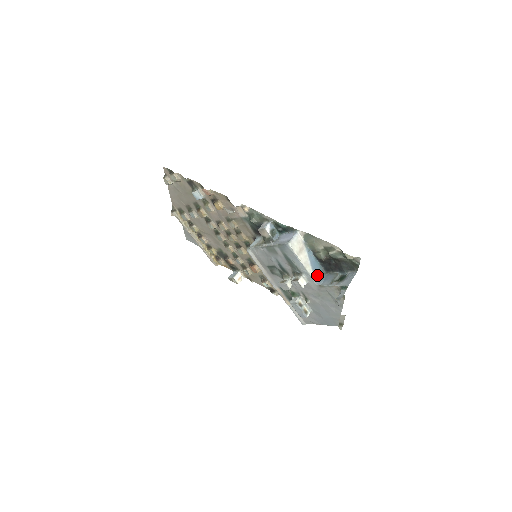
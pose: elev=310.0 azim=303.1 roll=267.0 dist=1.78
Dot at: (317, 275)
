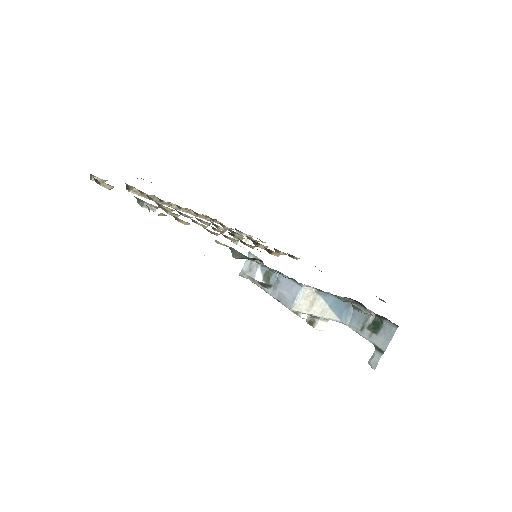
Dot at: (341, 312)
